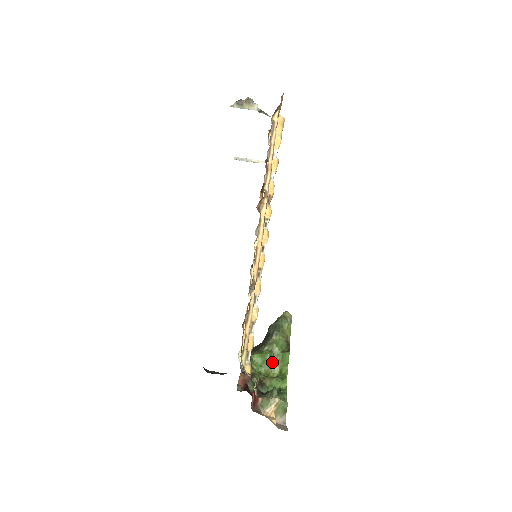
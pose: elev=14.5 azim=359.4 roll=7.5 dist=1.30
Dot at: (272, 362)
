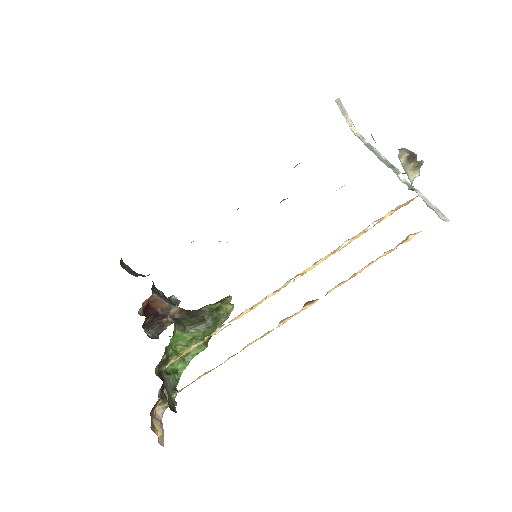
Dot at: (188, 345)
